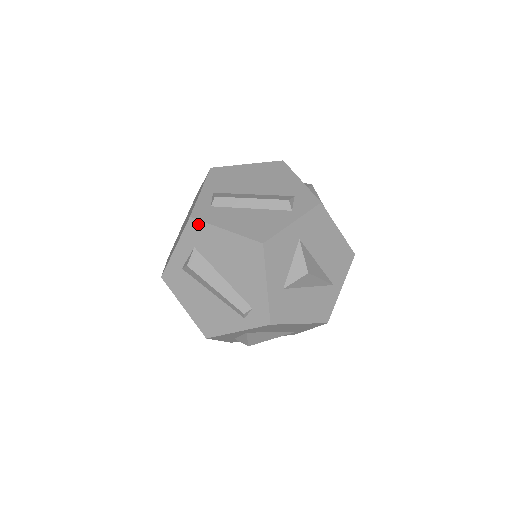
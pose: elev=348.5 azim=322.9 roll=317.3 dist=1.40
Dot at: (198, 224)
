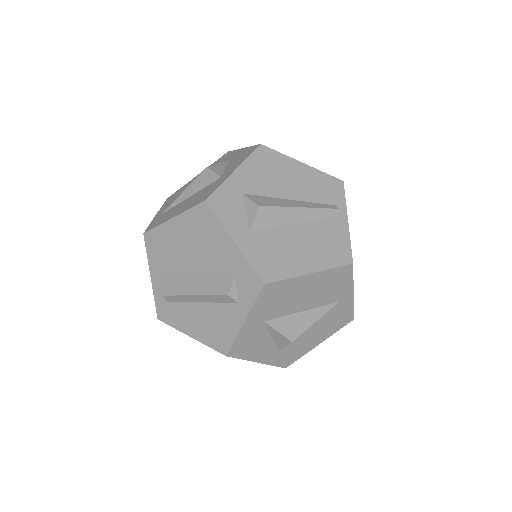
Dot at: (168, 324)
